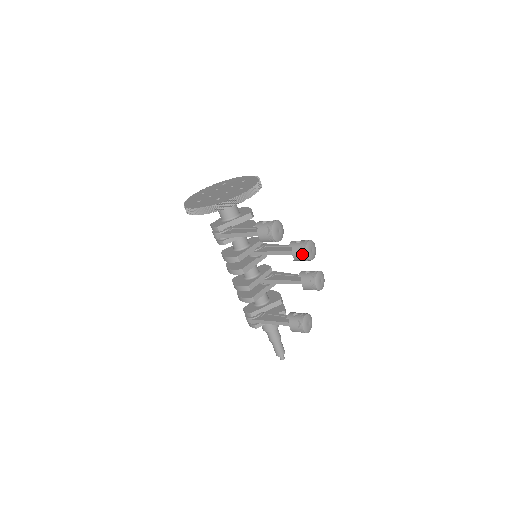
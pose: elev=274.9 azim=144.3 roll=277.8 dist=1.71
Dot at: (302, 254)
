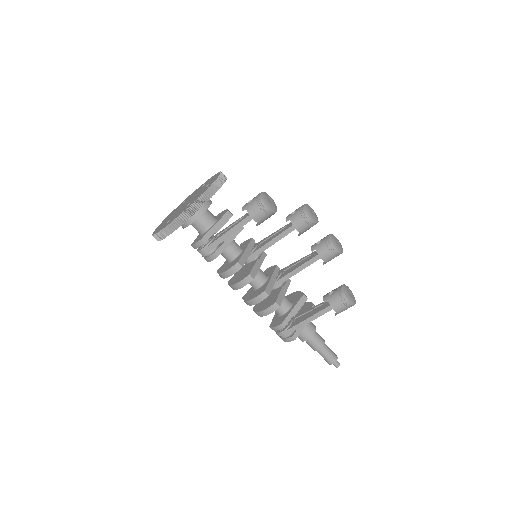
Dot at: (305, 220)
